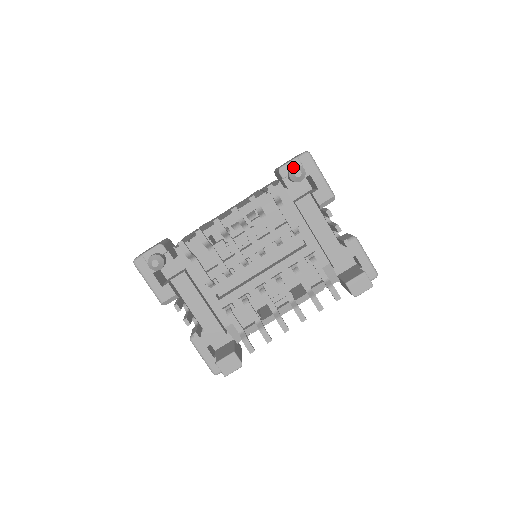
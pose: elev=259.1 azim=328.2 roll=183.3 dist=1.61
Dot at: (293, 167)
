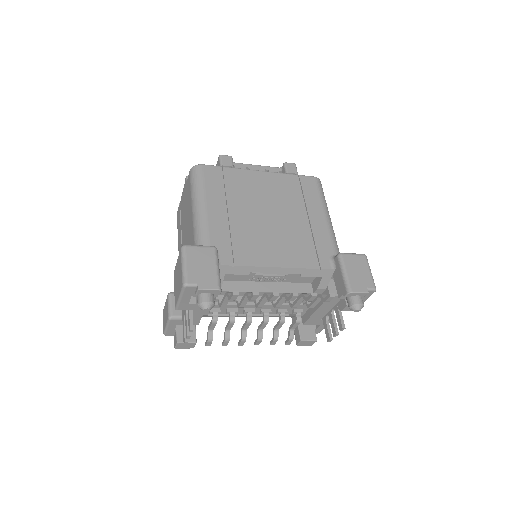
Dot at: (360, 304)
